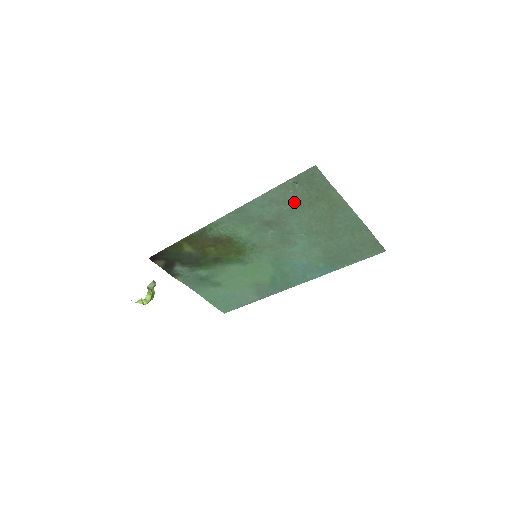
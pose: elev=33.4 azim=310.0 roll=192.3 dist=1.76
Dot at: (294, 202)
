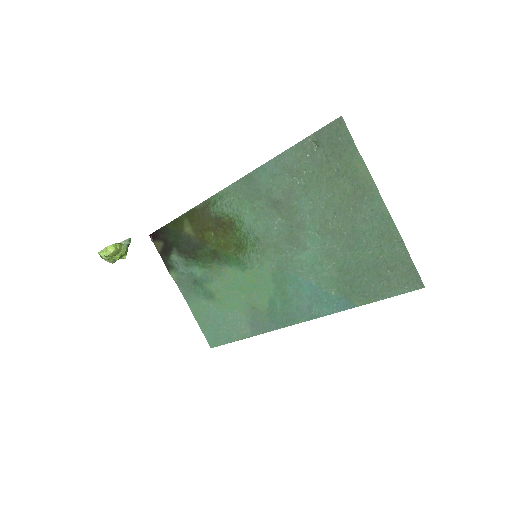
Dot at: (310, 174)
